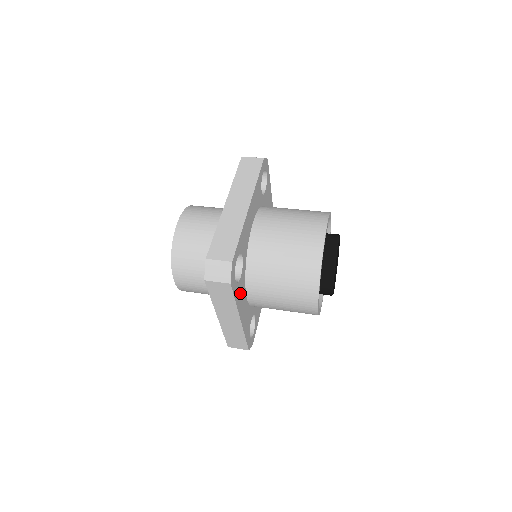
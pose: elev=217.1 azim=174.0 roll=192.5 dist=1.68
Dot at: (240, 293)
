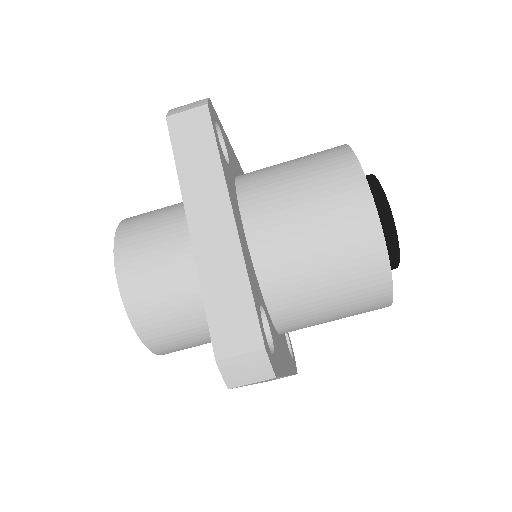
Dot at: (277, 351)
